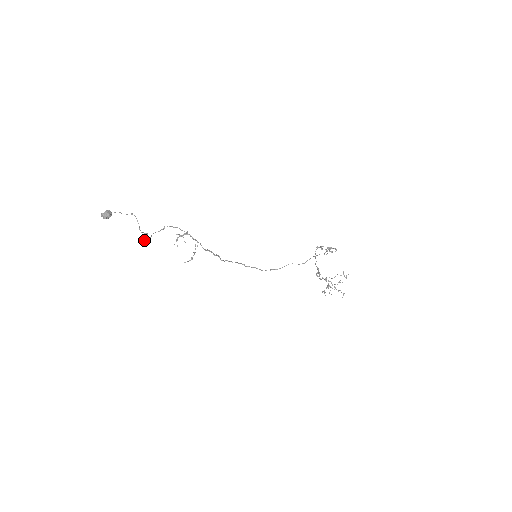
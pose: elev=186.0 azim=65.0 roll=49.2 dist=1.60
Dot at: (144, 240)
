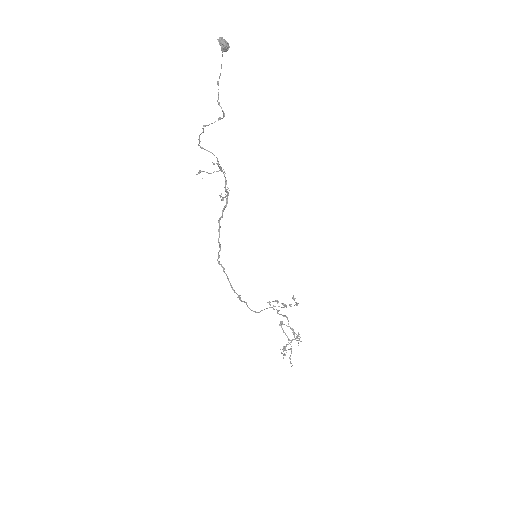
Dot at: (203, 125)
